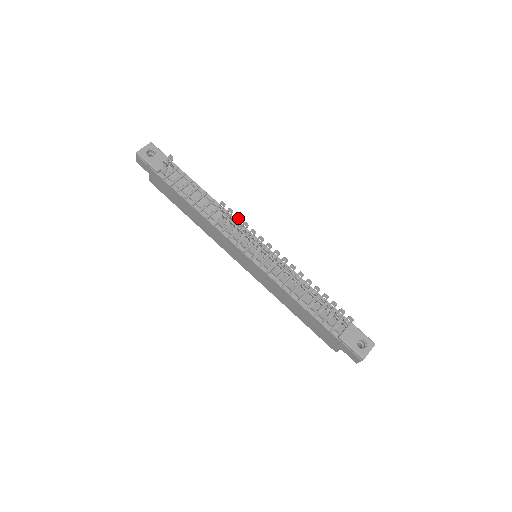
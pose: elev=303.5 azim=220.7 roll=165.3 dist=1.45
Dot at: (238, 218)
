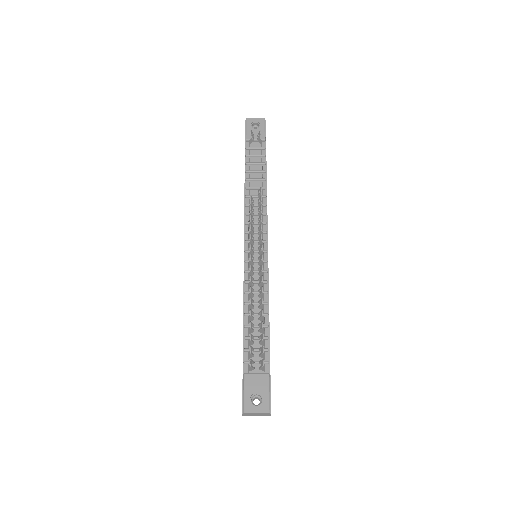
Dot at: (260, 208)
